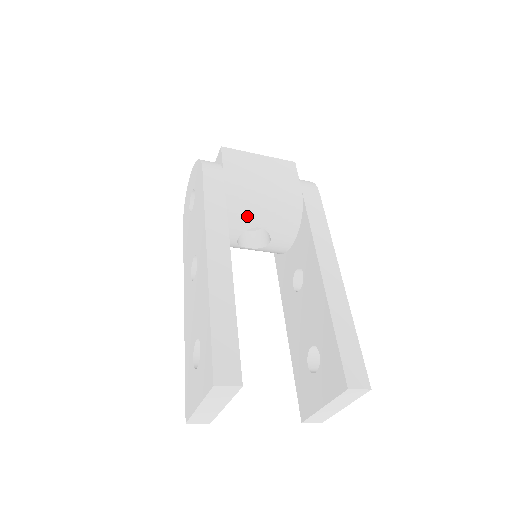
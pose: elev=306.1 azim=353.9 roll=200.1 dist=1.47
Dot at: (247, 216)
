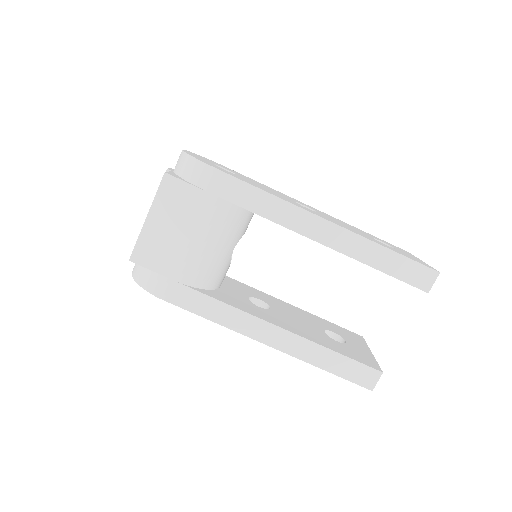
Dot at: (221, 264)
